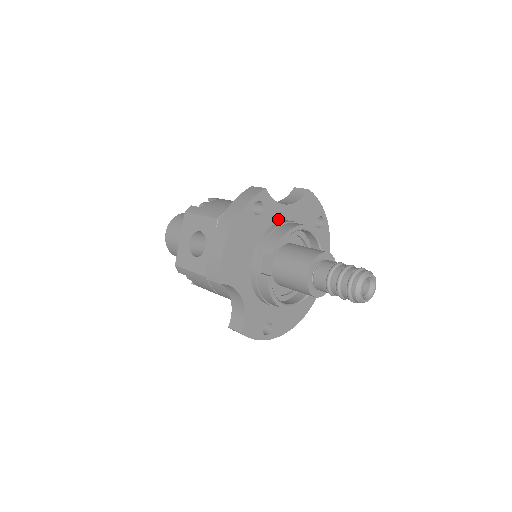
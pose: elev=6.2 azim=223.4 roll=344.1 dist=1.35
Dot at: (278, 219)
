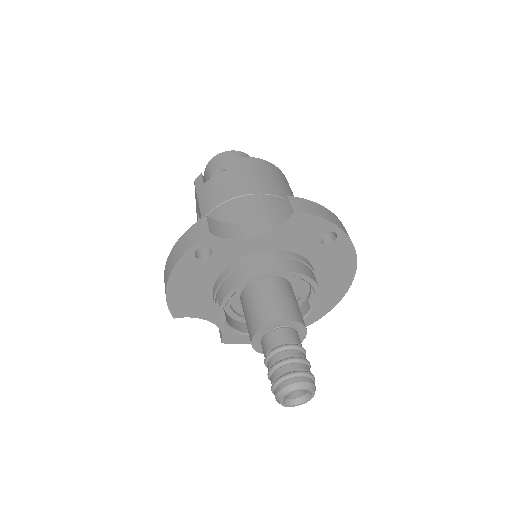
Dot at: (244, 254)
